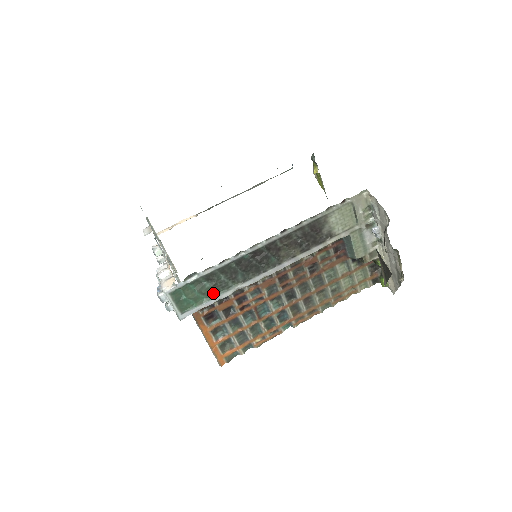
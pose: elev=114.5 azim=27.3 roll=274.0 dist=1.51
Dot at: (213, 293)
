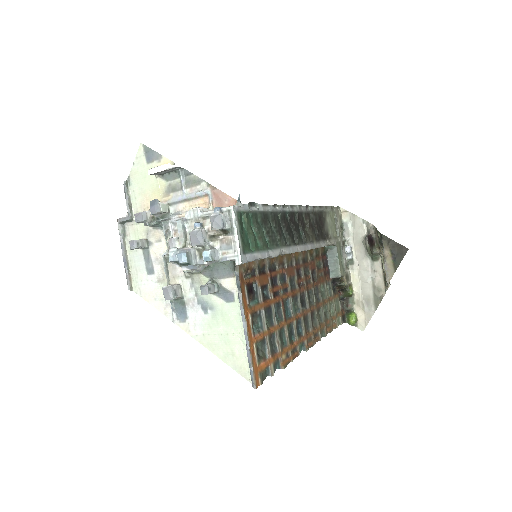
Dot at: (266, 243)
